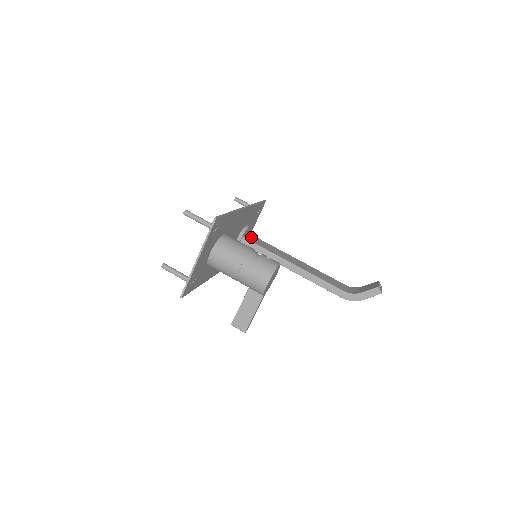
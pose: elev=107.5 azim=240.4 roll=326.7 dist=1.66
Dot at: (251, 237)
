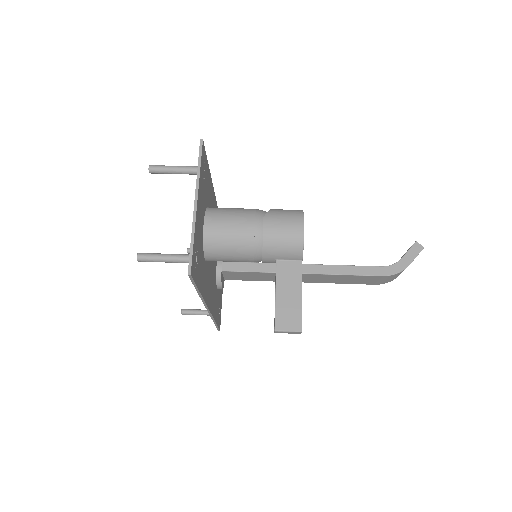
Dot at: occluded
